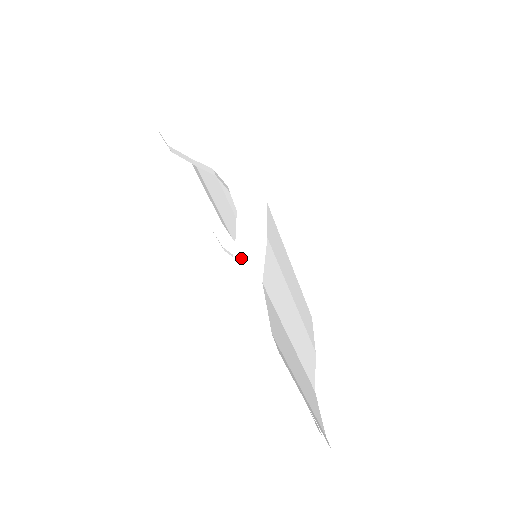
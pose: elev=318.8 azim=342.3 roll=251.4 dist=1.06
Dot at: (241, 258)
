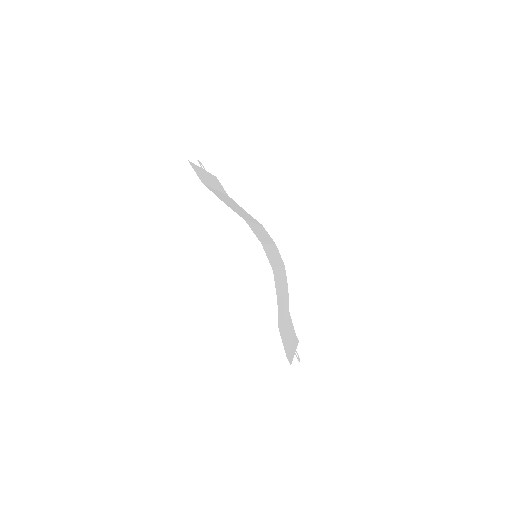
Dot at: (265, 312)
